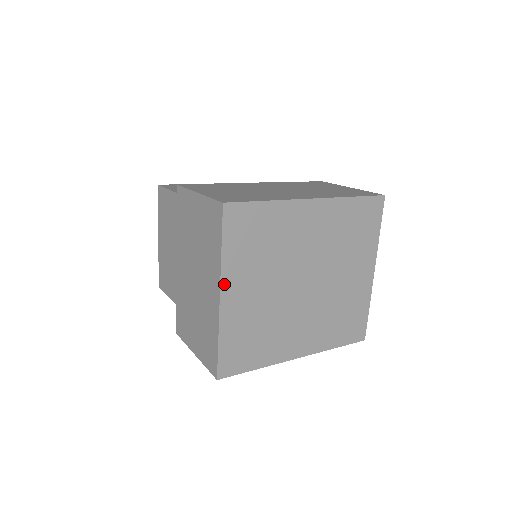
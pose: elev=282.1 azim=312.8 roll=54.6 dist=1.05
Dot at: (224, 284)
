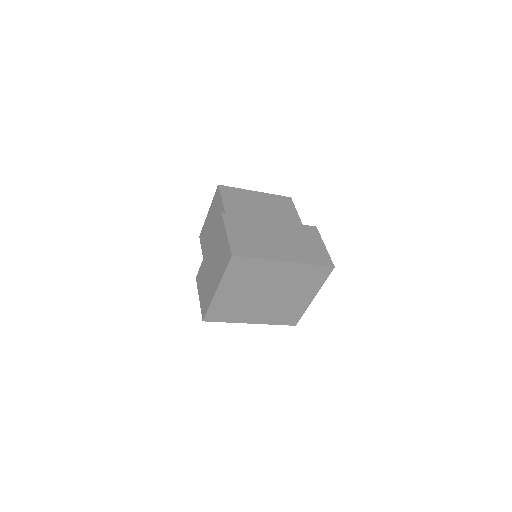
Dot at: (220, 286)
